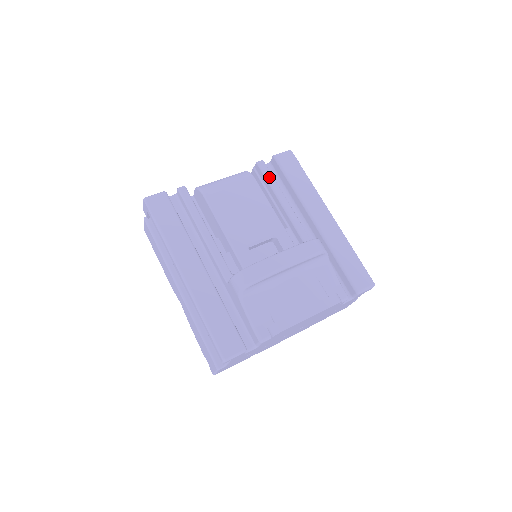
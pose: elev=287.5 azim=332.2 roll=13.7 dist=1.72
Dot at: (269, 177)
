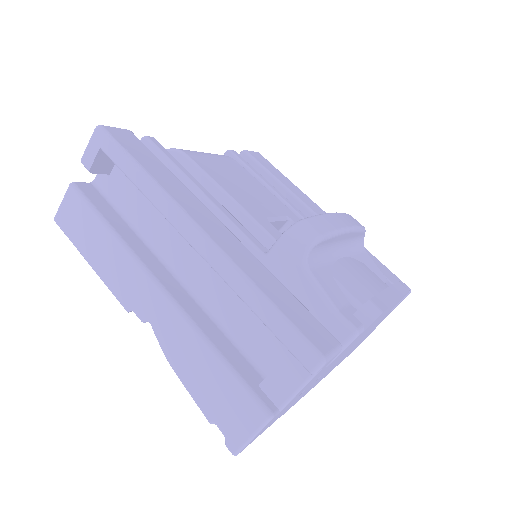
Dot at: (249, 166)
